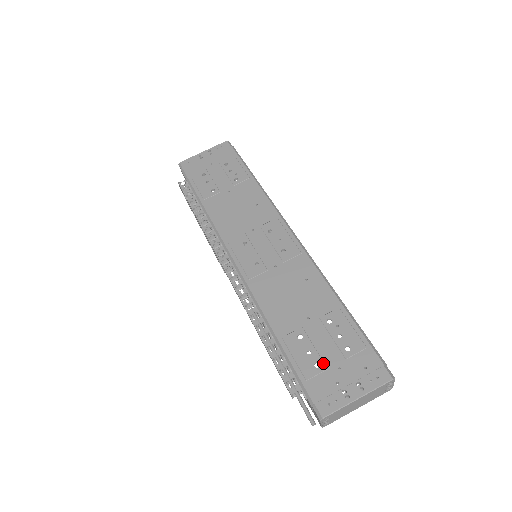
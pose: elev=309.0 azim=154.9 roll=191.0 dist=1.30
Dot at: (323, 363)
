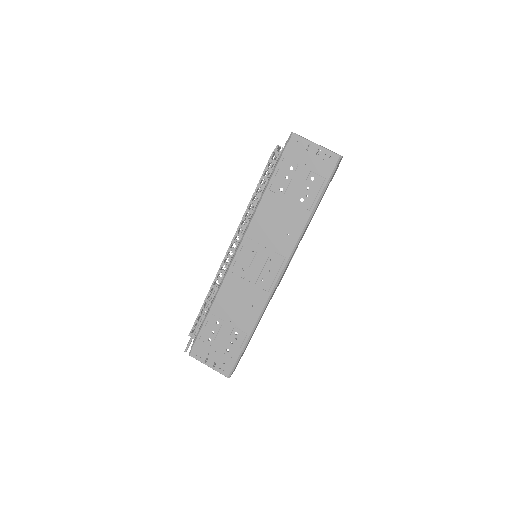
Dot at: (213, 342)
